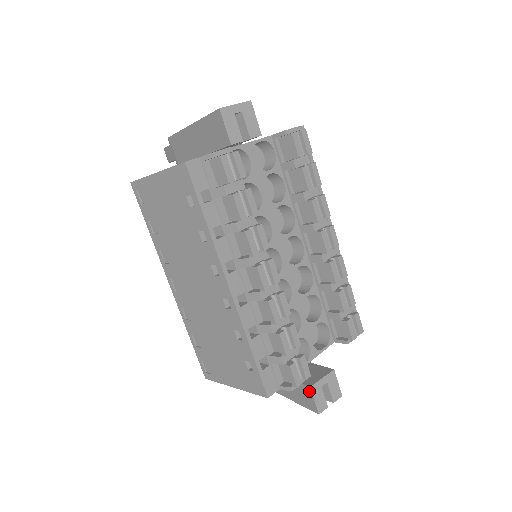
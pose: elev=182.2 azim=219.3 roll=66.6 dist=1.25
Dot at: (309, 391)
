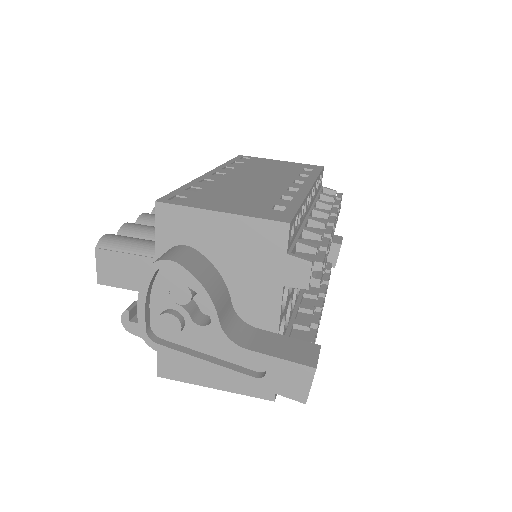
Dot at: (332, 266)
